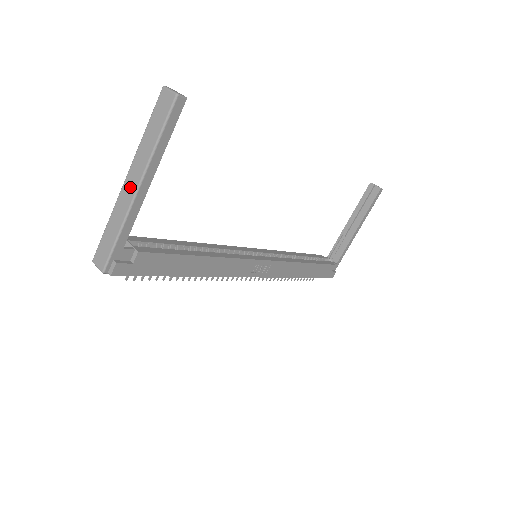
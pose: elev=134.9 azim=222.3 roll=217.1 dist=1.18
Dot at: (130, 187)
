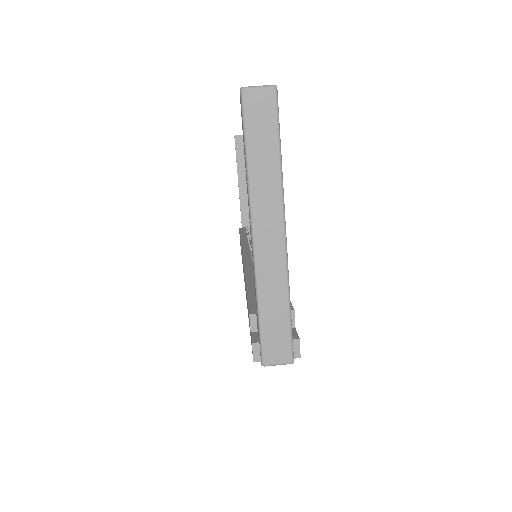
Dot at: (271, 239)
